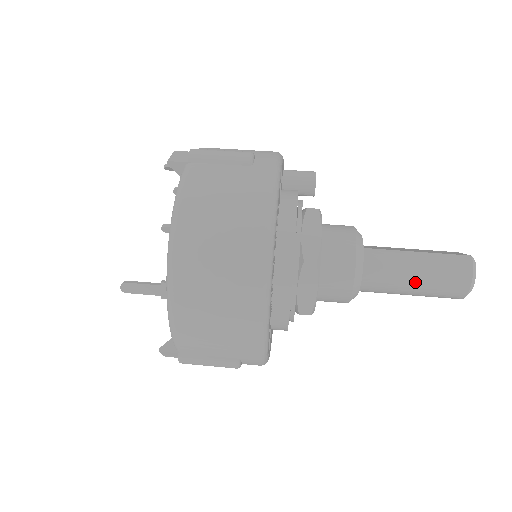
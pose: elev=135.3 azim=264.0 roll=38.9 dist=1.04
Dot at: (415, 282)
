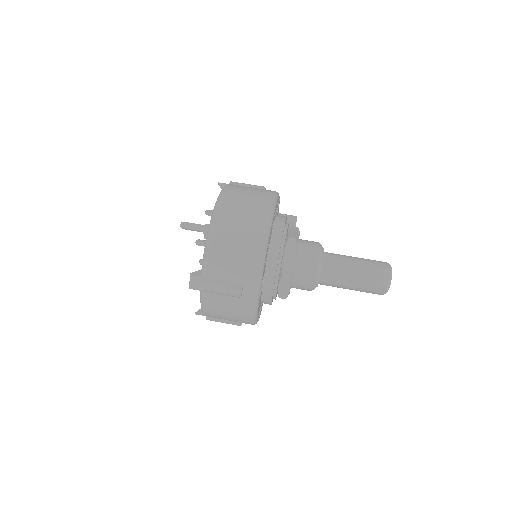
Dot at: (355, 271)
